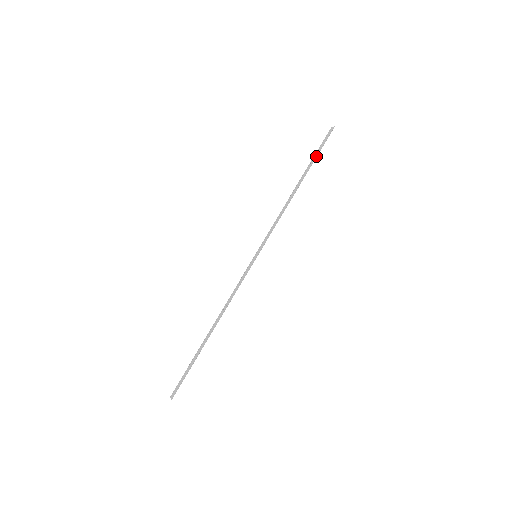
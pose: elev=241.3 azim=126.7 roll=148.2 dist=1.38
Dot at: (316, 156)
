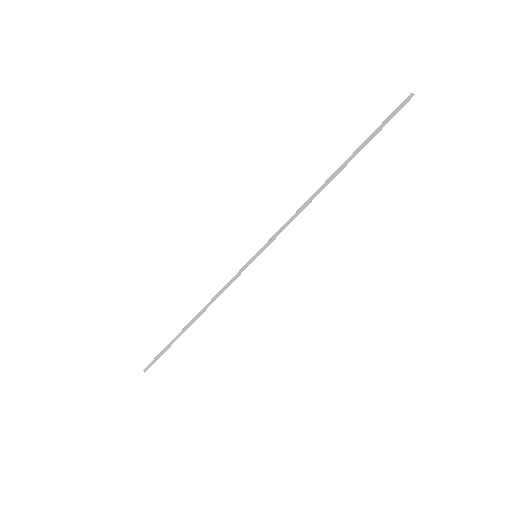
Dot at: (371, 139)
